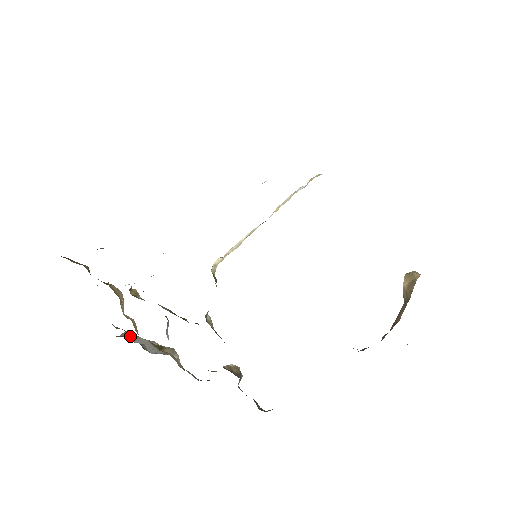
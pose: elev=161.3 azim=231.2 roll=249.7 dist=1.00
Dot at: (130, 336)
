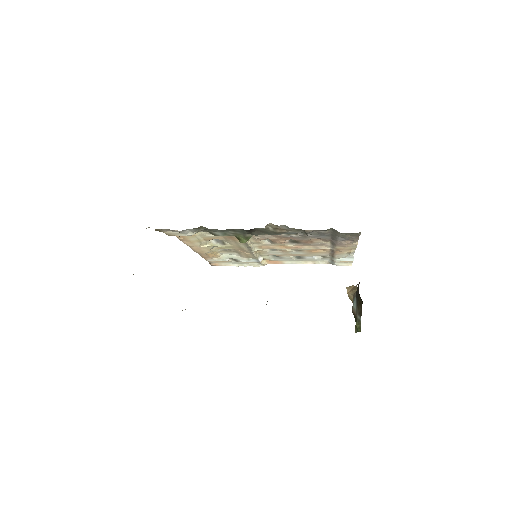
Dot at: occluded
